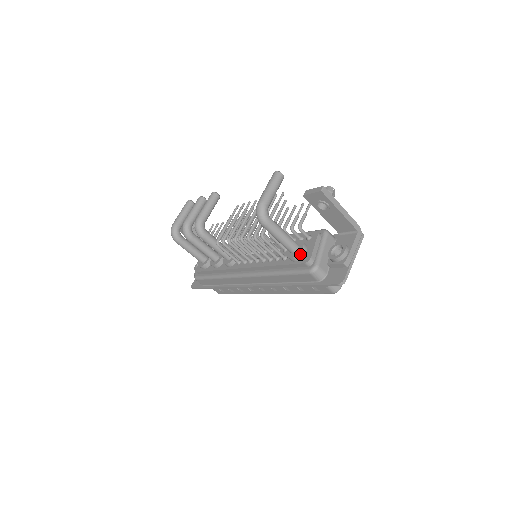
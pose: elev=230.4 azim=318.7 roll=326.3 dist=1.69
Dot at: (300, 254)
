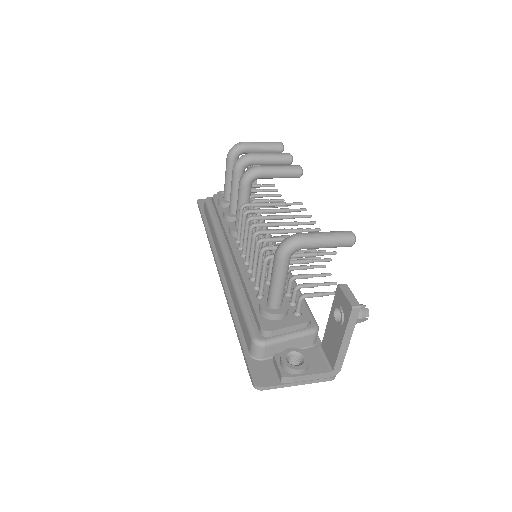
Dot at: (270, 315)
